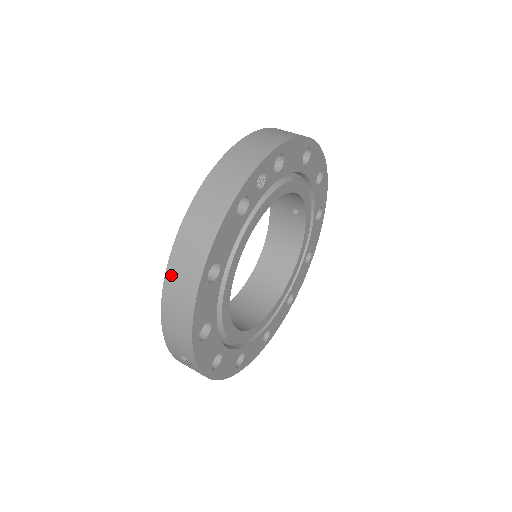
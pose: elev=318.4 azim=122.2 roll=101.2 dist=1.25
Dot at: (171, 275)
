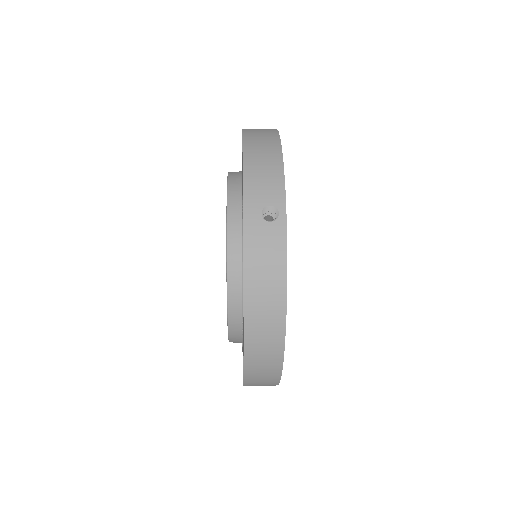
Dot at: (249, 137)
